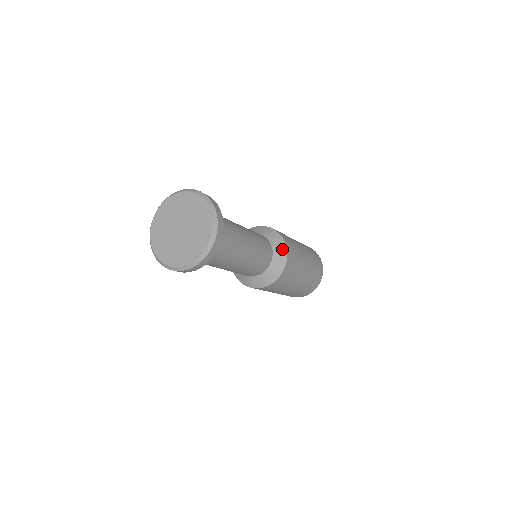
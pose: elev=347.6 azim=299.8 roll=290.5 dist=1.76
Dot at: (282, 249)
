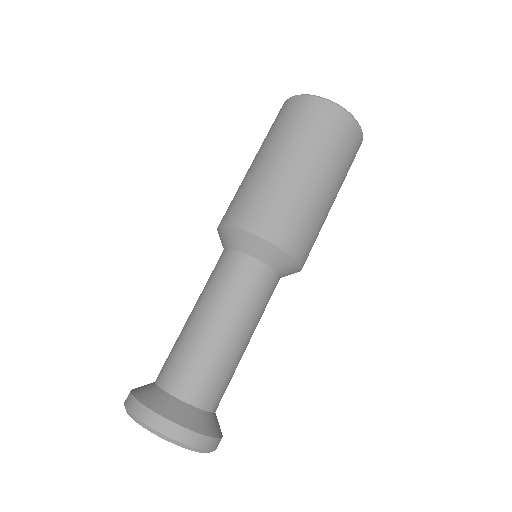
Dot at: (291, 266)
